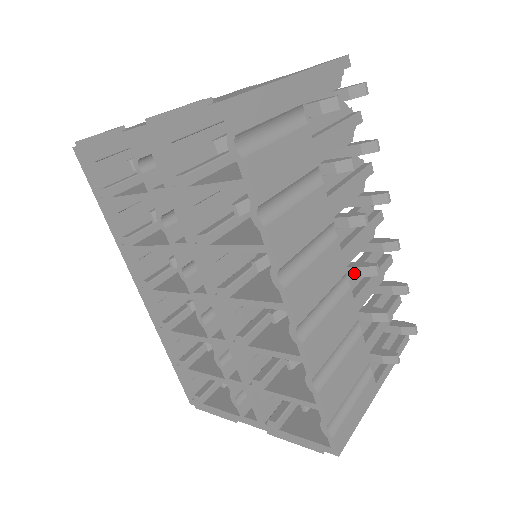
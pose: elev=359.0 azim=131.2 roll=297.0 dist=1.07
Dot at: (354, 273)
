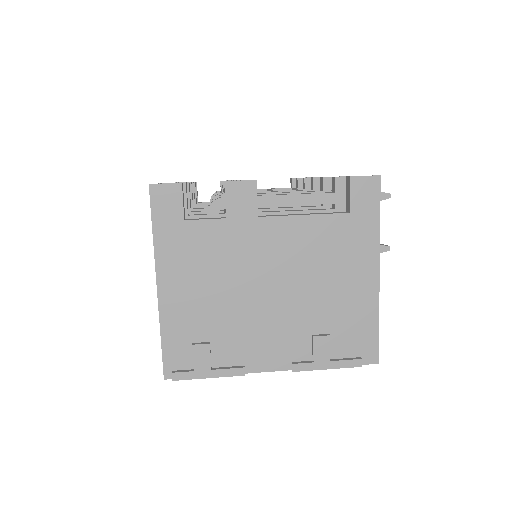
Dot at: occluded
